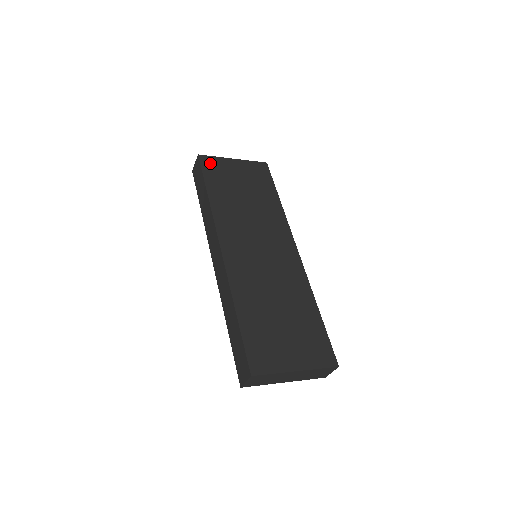
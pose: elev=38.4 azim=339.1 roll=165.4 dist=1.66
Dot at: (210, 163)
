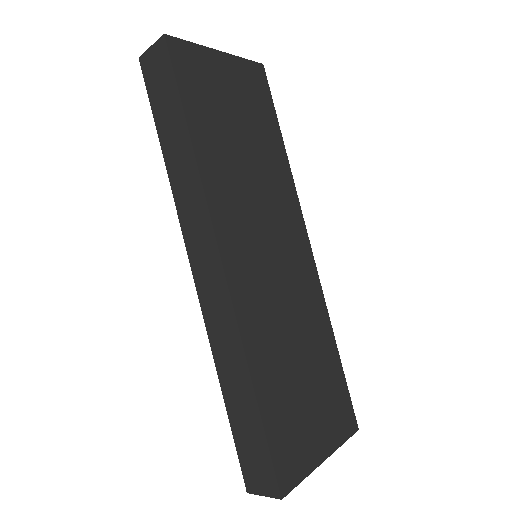
Dot at: (186, 59)
